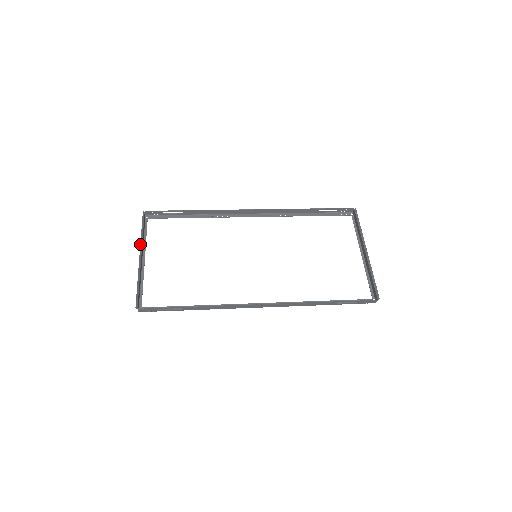
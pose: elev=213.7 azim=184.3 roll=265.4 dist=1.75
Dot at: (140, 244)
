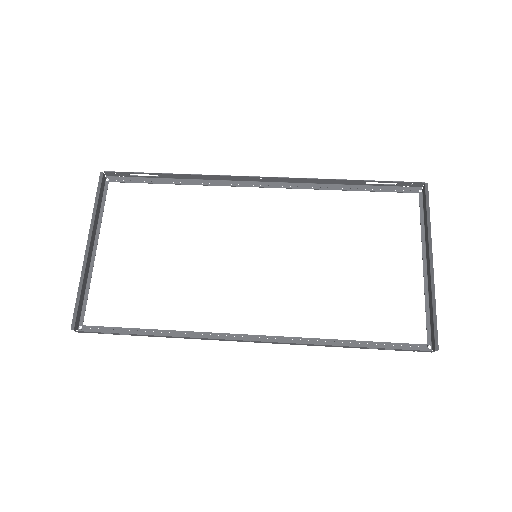
Dot at: occluded
